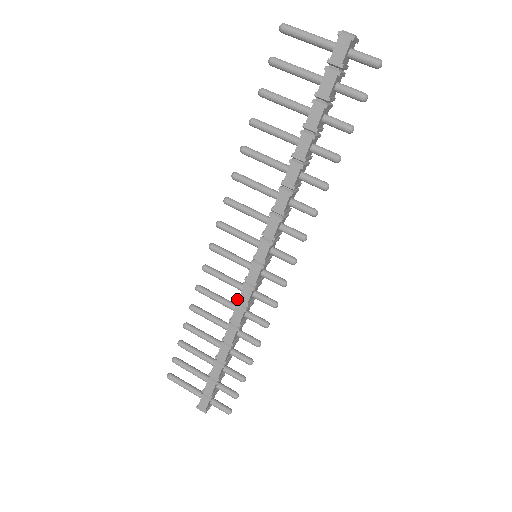
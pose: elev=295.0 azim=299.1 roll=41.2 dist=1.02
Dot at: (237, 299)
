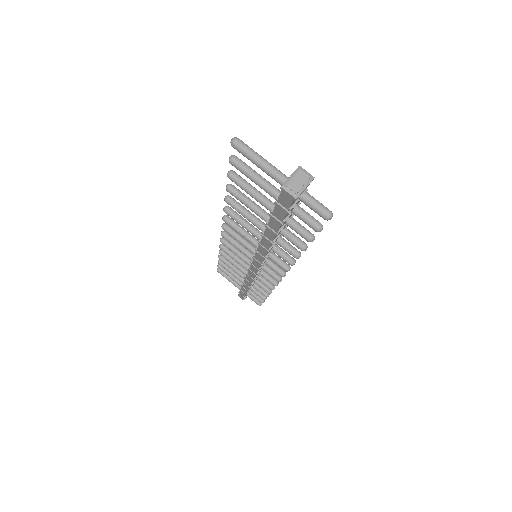
Dot at: (246, 272)
